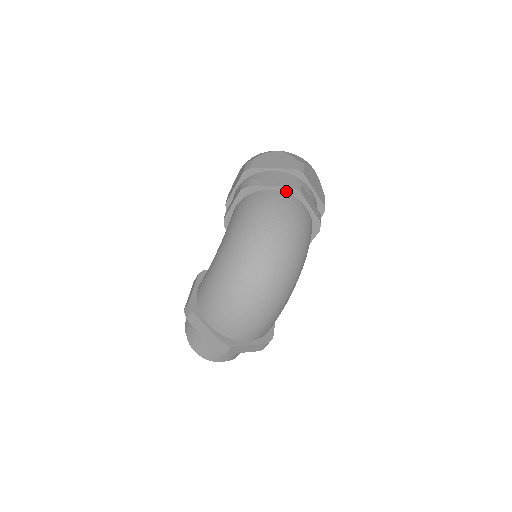
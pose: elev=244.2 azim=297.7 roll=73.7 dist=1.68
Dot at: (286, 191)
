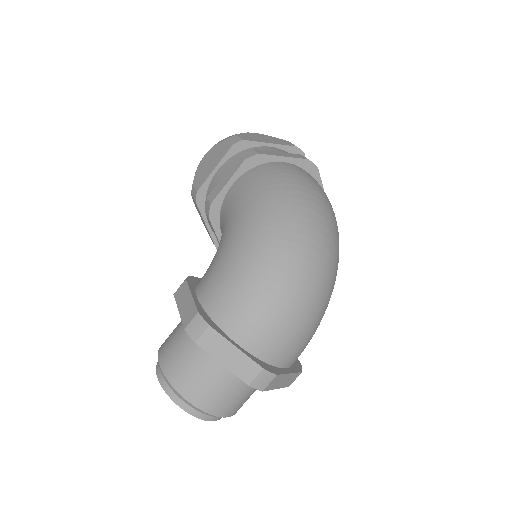
Dot at: (301, 165)
